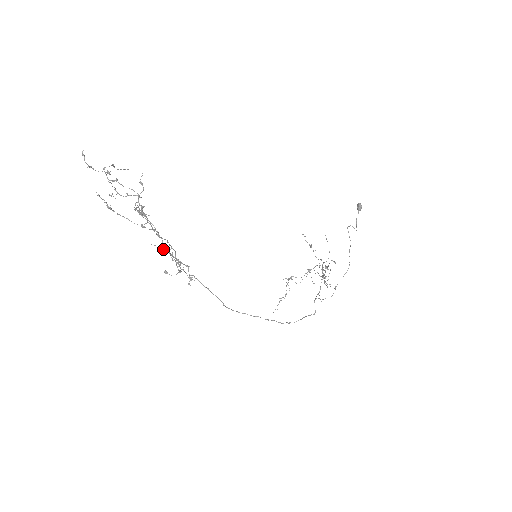
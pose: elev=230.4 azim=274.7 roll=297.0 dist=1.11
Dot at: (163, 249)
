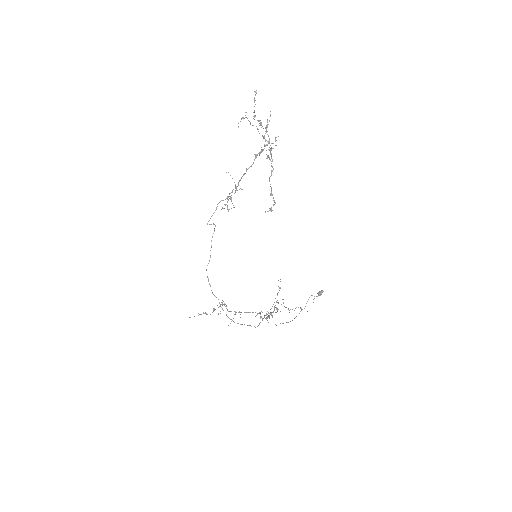
Dot at: occluded
